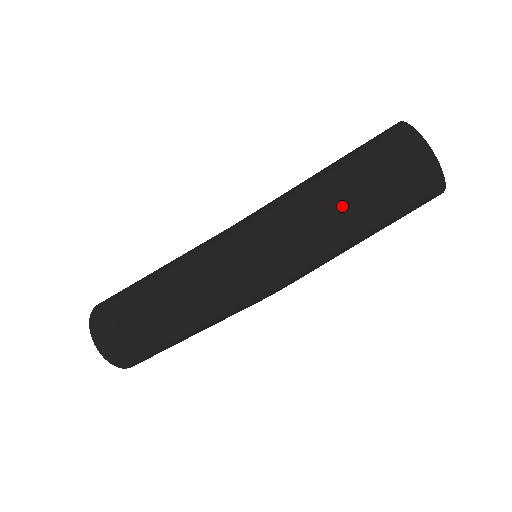
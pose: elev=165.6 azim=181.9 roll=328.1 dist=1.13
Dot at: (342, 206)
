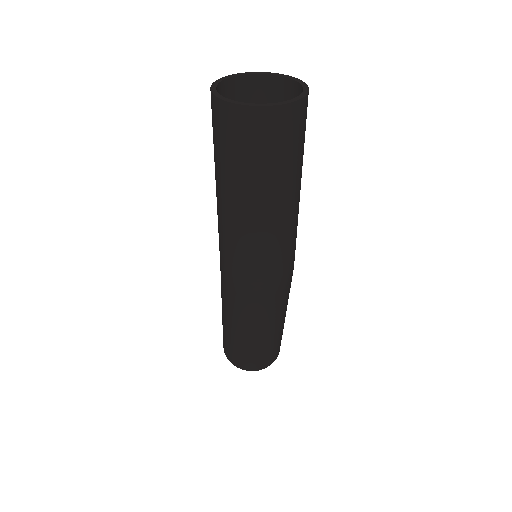
Dot at: (255, 208)
